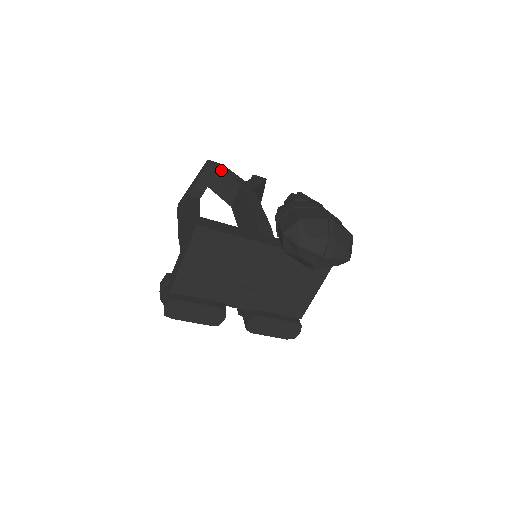
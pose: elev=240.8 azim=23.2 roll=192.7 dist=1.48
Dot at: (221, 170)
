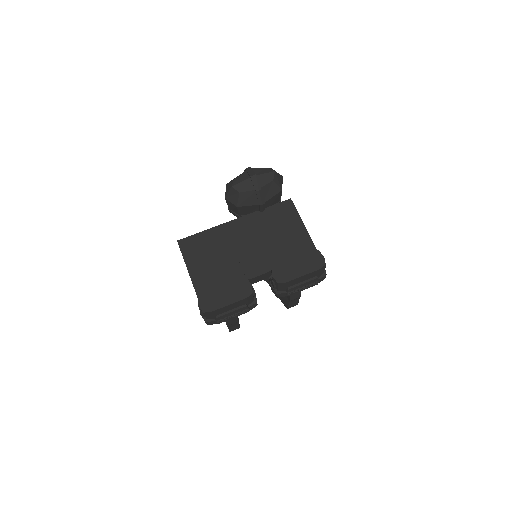
Dot at: occluded
